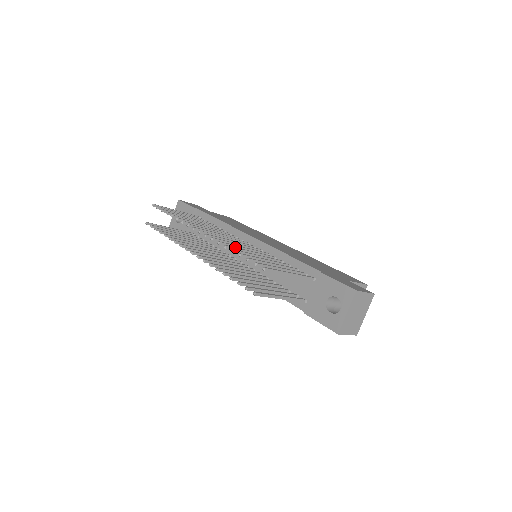
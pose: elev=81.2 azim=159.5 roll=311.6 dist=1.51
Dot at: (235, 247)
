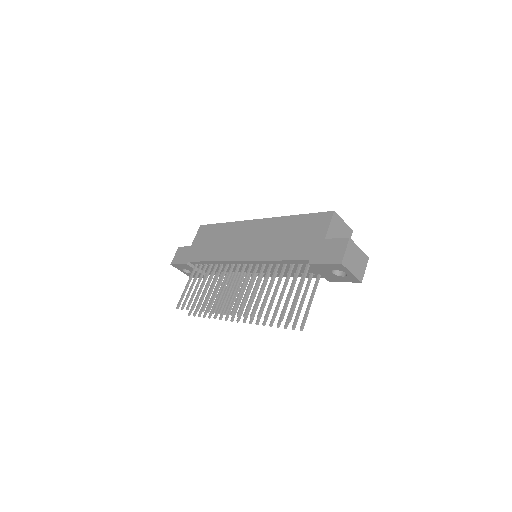
Dot at: (254, 306)
